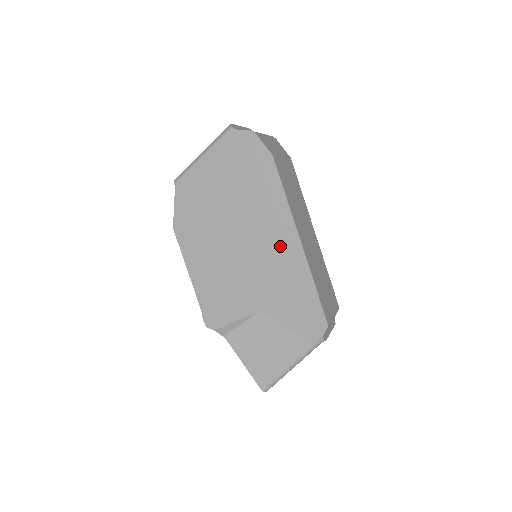
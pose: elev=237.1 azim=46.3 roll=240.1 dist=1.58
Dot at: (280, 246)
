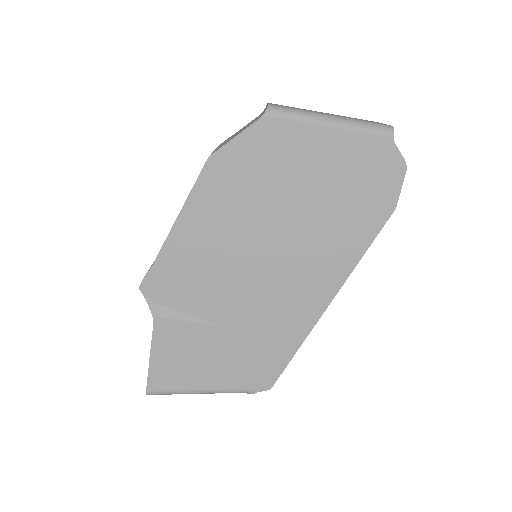
Dot at: (305, 291)
